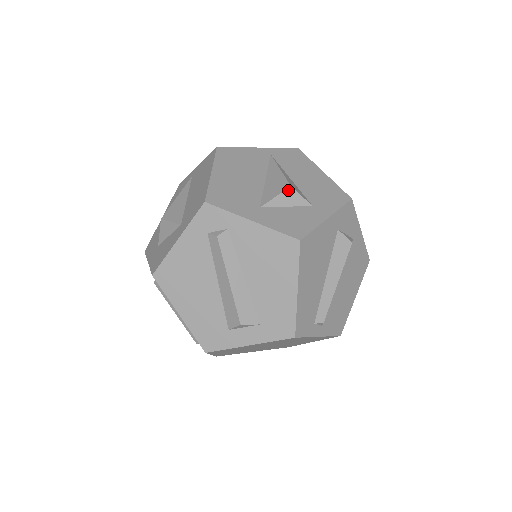
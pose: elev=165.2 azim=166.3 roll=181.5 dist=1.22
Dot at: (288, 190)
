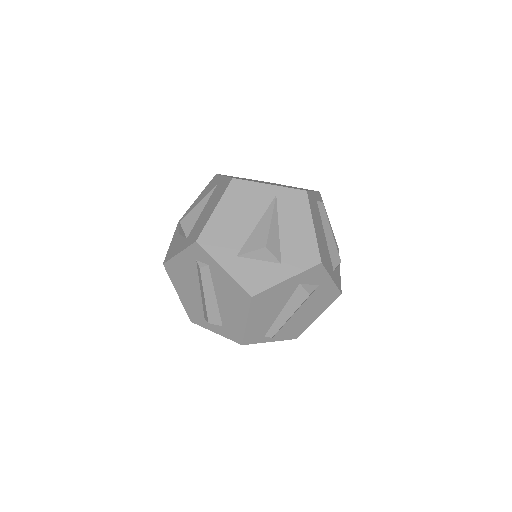
Dot at: (263, 249)
